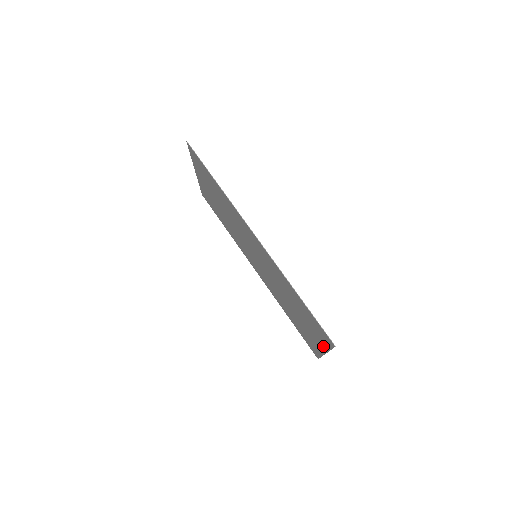
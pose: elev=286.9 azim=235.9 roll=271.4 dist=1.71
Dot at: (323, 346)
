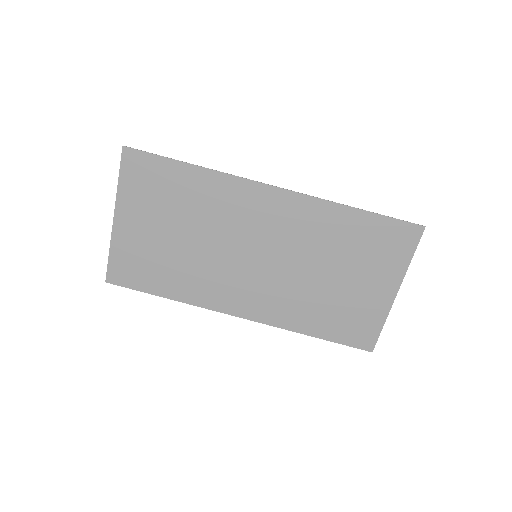
Dot at: (395, 276)
